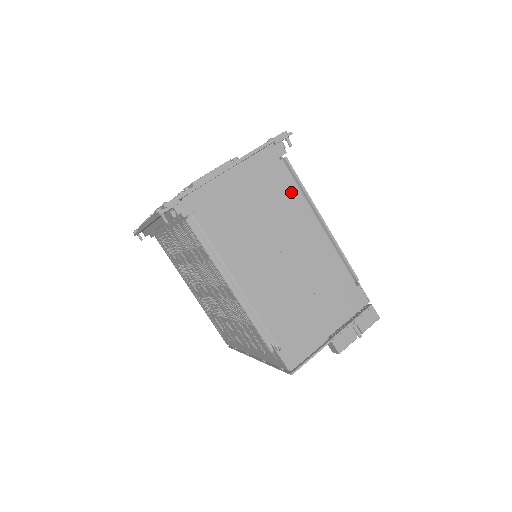
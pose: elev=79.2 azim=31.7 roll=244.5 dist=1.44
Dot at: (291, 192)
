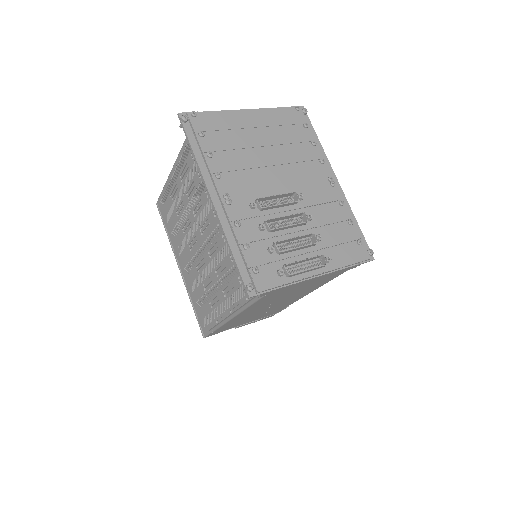
Dot at: (325, 282)
